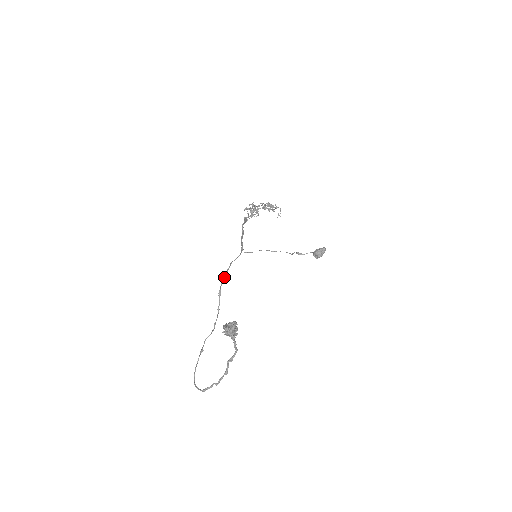
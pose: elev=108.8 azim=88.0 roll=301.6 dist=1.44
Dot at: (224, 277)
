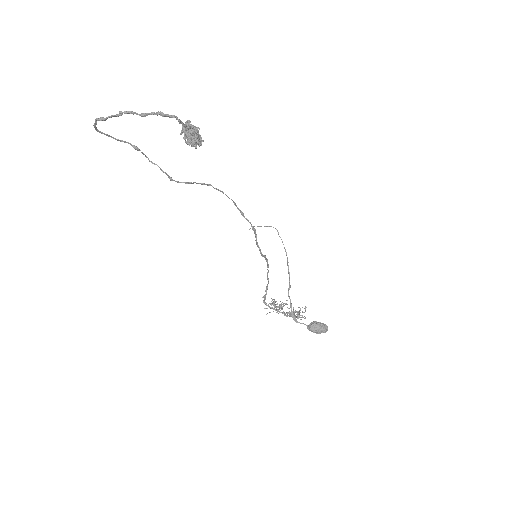
Dot at: occluded
